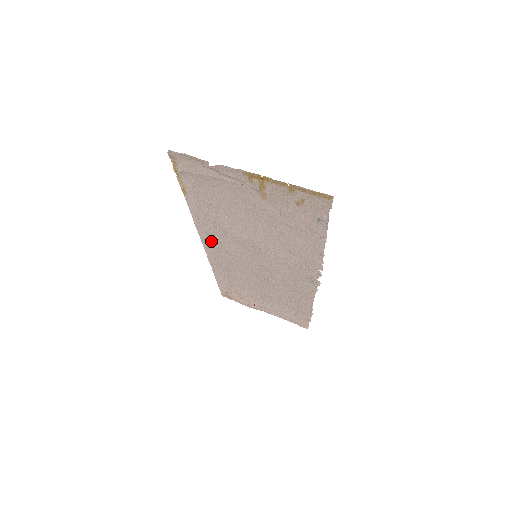
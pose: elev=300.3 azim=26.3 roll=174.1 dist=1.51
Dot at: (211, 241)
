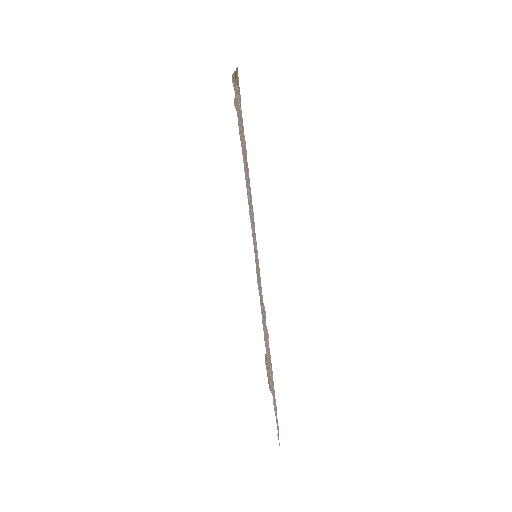
Dot at: occluded
